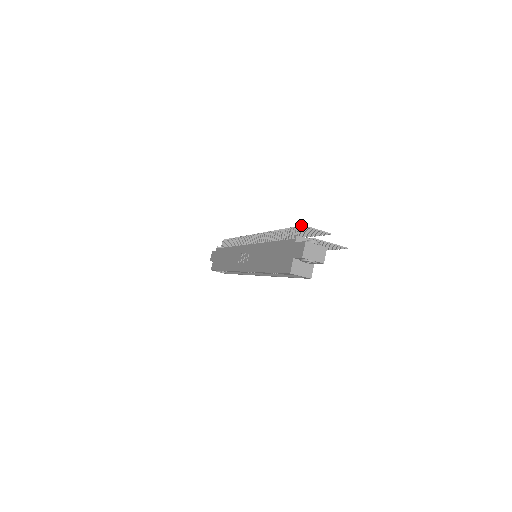
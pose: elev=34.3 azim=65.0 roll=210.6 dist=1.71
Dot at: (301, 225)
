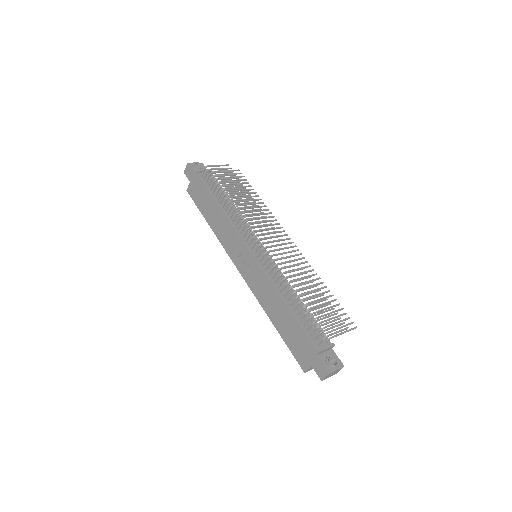
Dot at: (326, 337)
